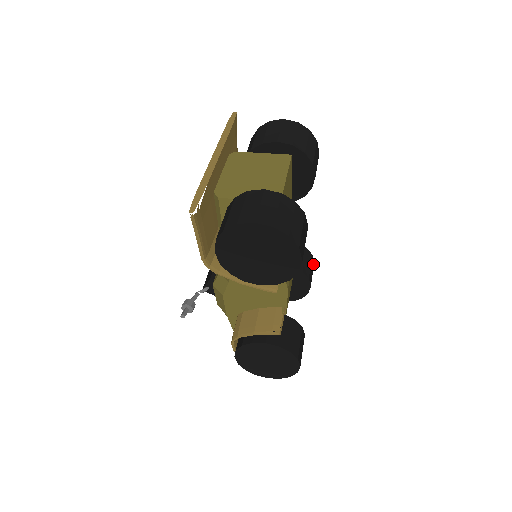
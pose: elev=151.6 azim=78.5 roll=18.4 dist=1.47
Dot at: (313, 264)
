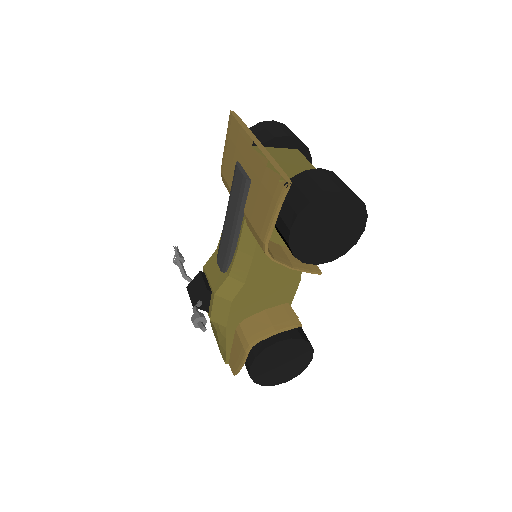
Dot at: occluded
